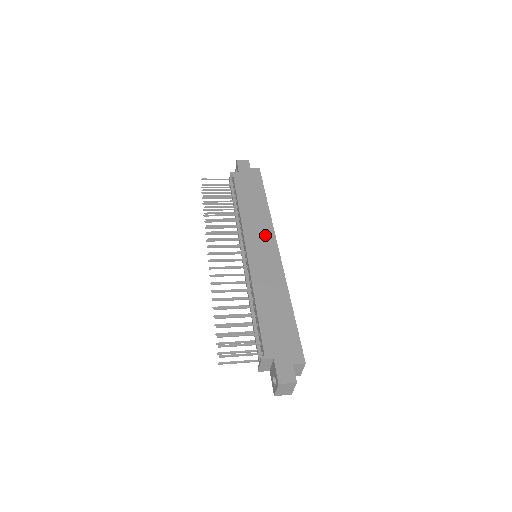
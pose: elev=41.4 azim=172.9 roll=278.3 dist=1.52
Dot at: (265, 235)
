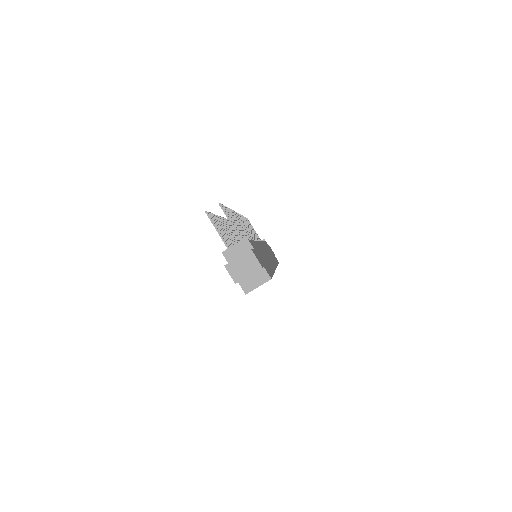
Dot at: occluded
